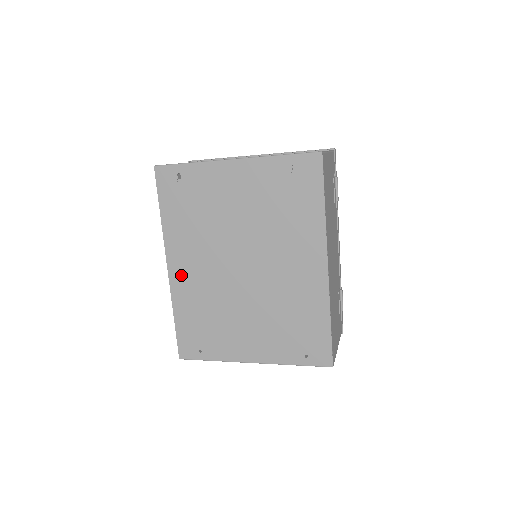
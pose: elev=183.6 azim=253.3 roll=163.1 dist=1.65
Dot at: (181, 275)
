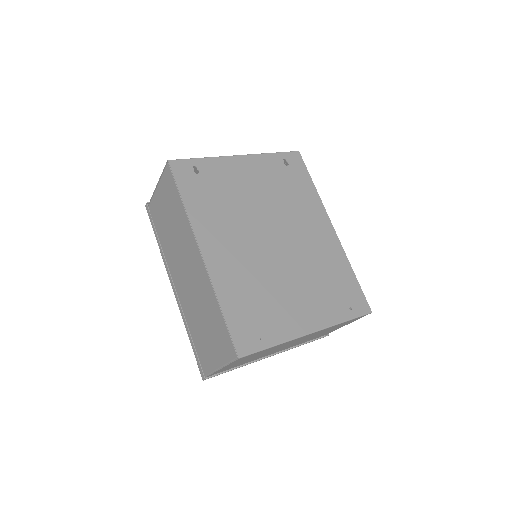
Dot at: (218, 258)
